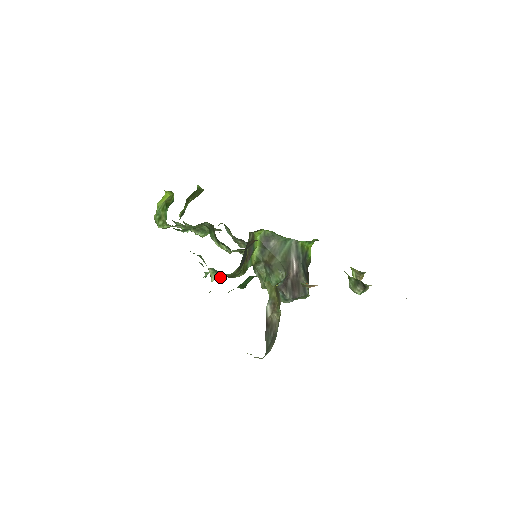
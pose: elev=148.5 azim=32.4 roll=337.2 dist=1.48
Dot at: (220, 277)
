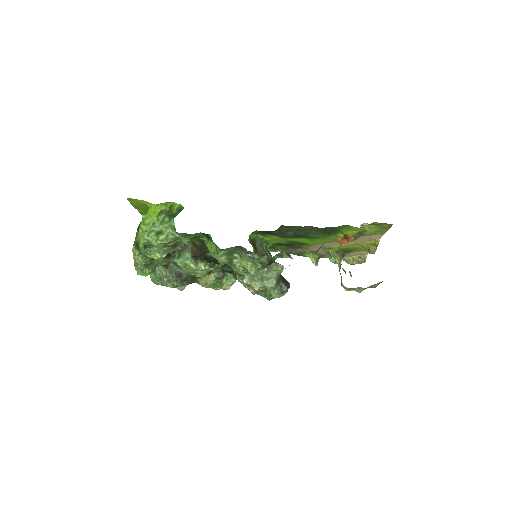
Dot at: (258, 269)
